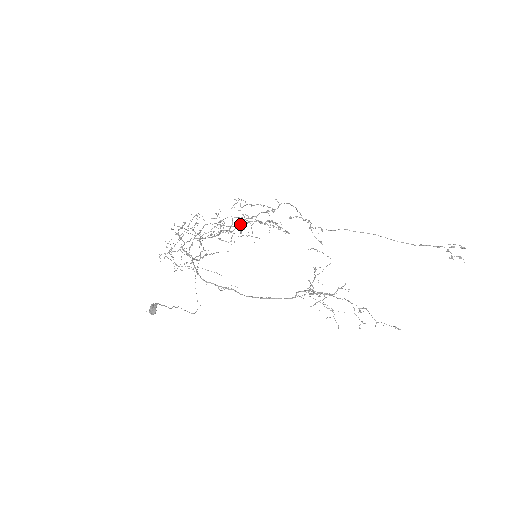
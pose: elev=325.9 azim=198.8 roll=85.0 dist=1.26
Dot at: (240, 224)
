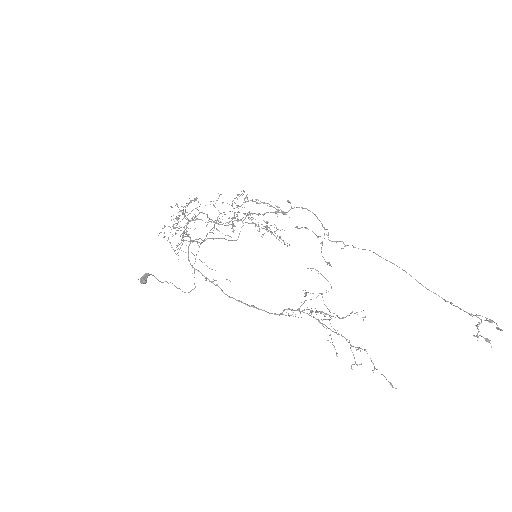
Dot at: occluded
